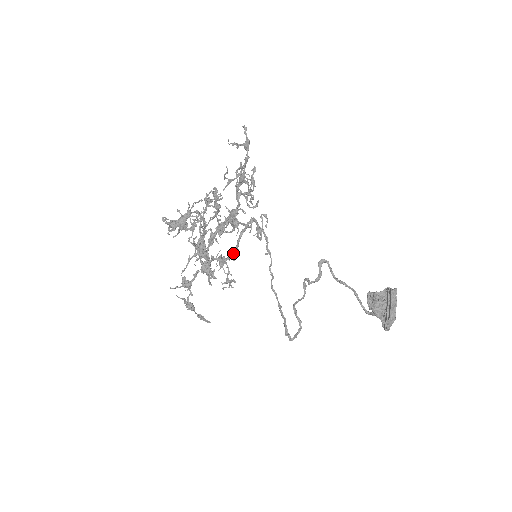
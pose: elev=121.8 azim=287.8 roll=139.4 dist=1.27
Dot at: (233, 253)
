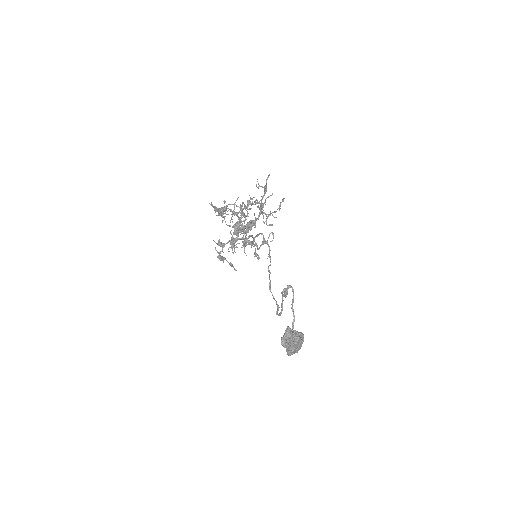
Dot at: occluded
